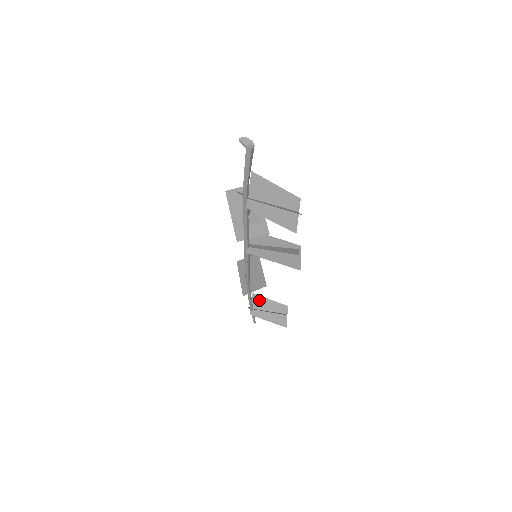
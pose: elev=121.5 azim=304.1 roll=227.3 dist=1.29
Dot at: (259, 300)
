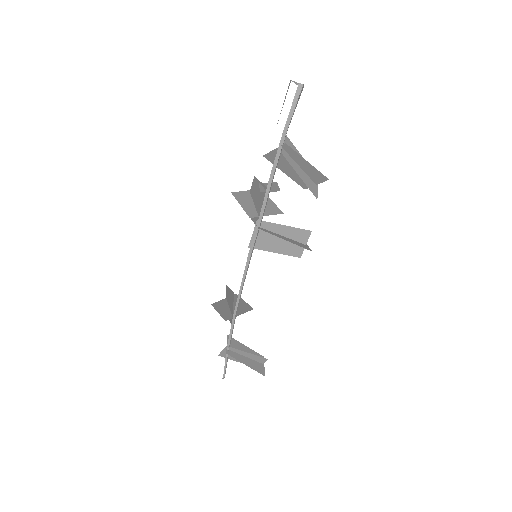
Dot at: (235, 343)
